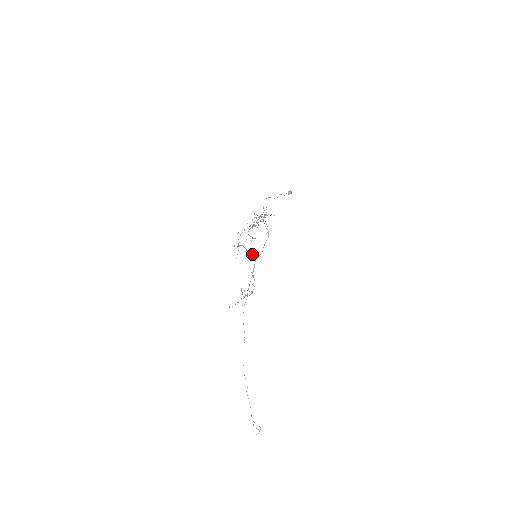
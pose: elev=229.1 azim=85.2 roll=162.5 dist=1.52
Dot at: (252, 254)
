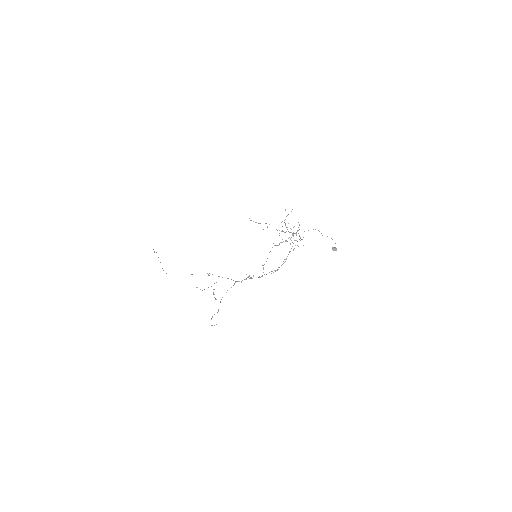
Dot at: (250, 277)
